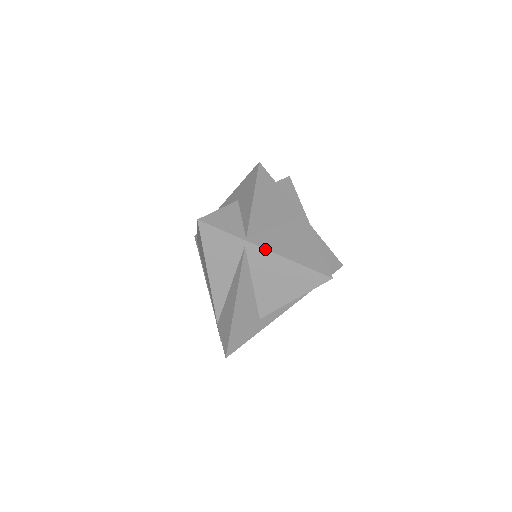
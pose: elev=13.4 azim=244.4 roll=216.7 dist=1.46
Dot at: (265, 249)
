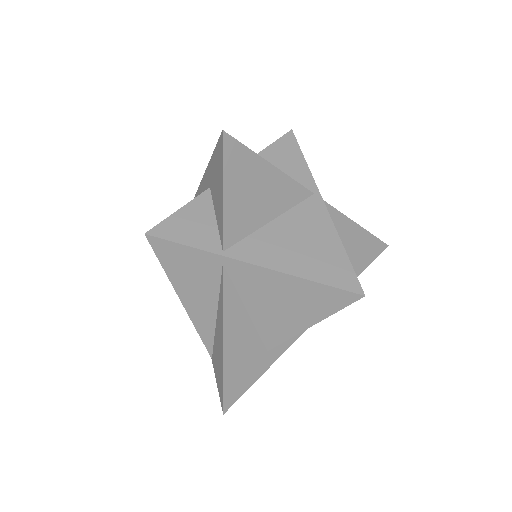
Dot at: (253, 265)
